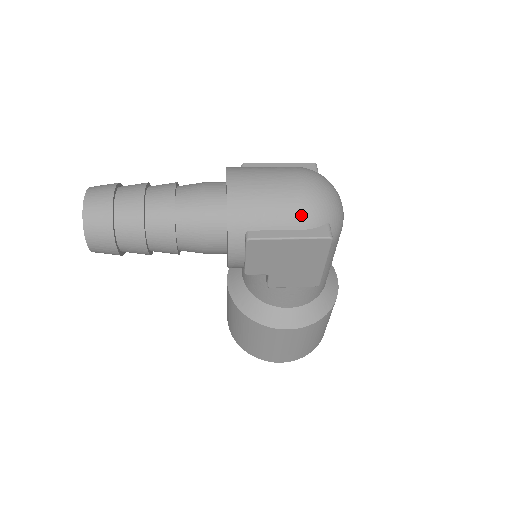
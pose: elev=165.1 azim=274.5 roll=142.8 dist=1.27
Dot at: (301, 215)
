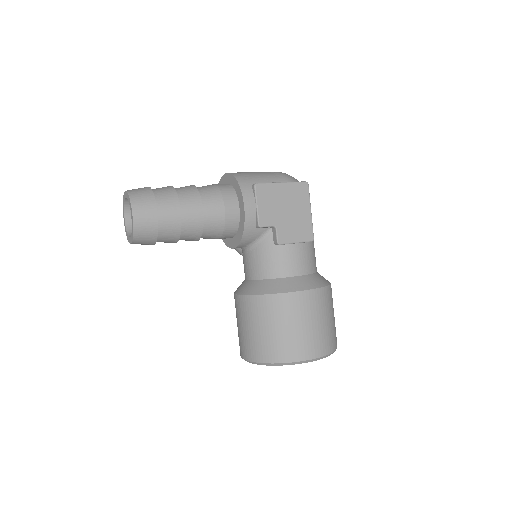
Dot at: (282, 177)
